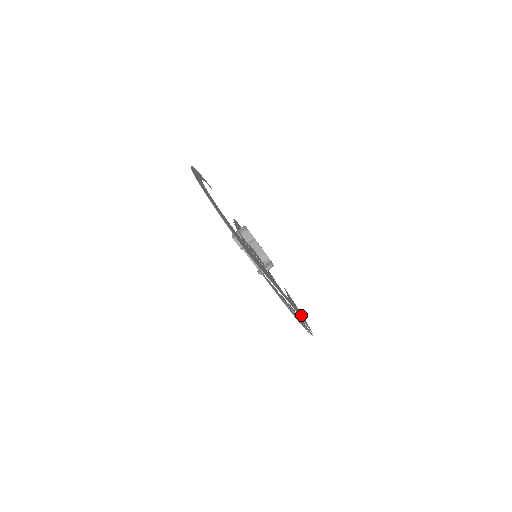
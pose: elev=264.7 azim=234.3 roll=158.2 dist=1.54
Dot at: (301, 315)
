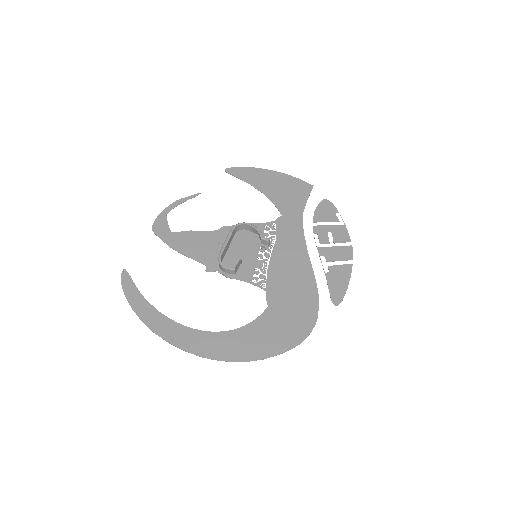
Dot at: (283, 182)
